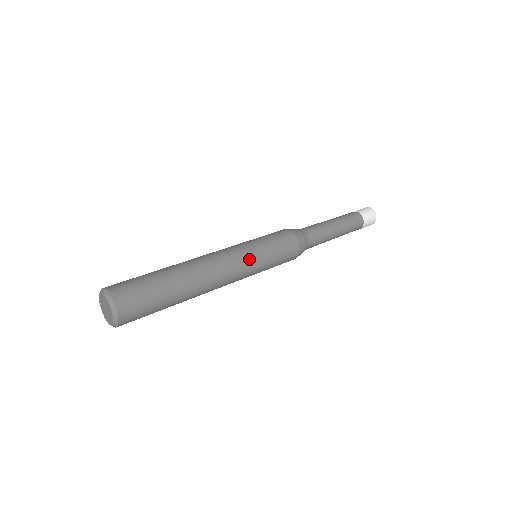
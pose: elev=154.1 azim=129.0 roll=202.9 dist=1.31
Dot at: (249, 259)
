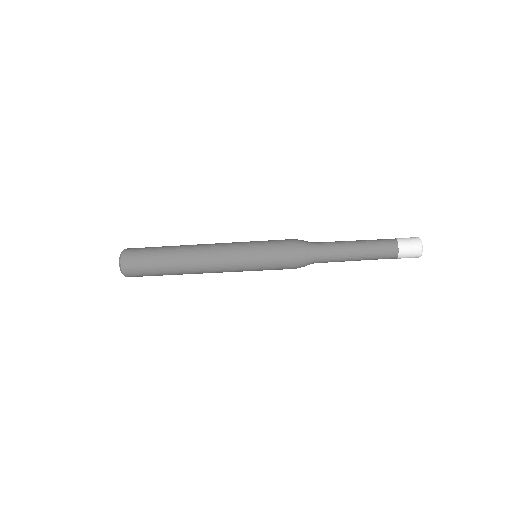
Dot at: (236, 251)
